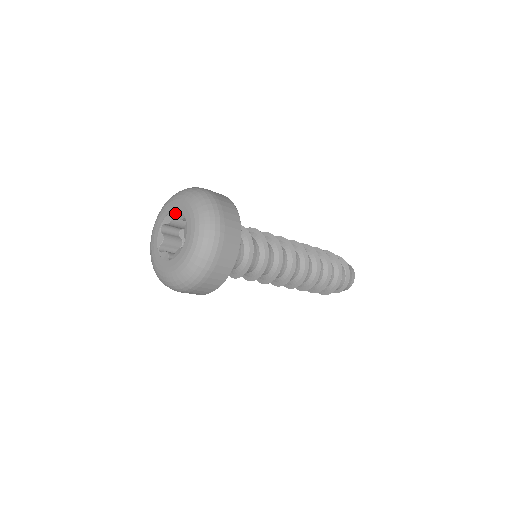
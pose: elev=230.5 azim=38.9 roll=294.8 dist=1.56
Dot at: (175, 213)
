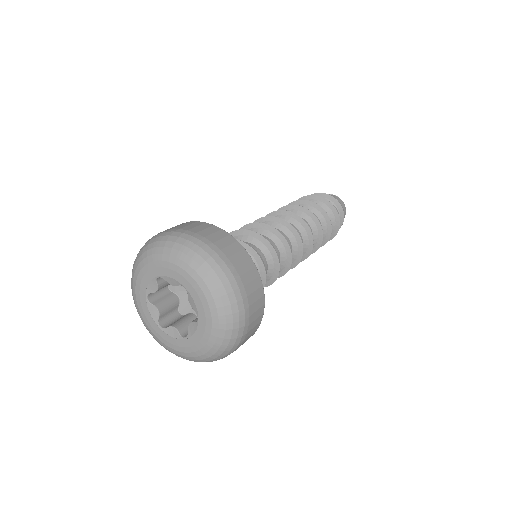
Dot at: (159, 277)
